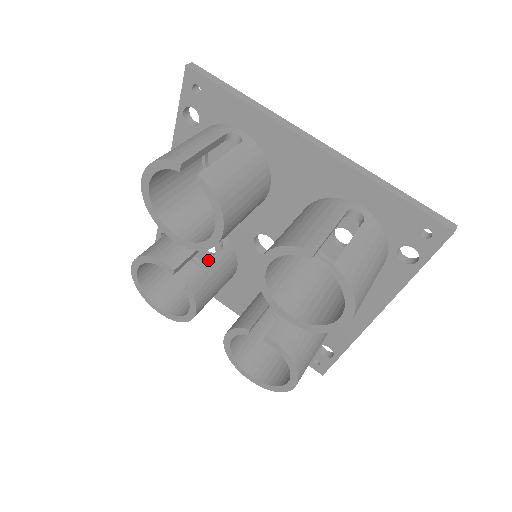
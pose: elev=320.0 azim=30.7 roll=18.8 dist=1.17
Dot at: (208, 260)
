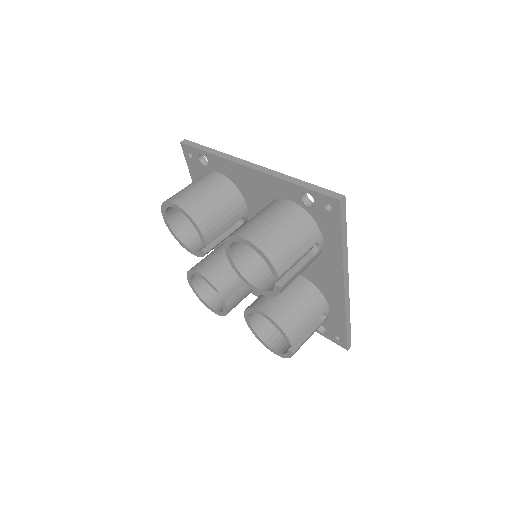
Dot at: occluded
